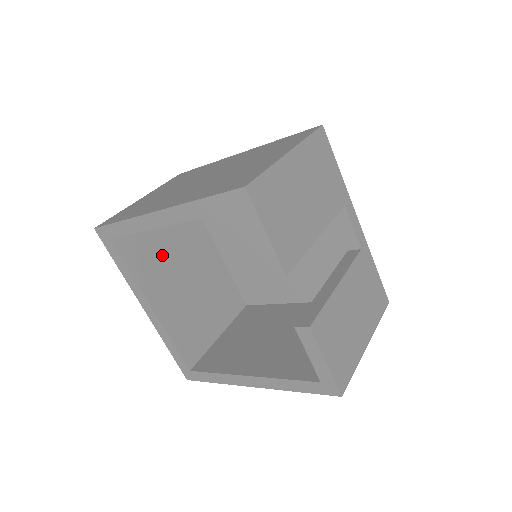
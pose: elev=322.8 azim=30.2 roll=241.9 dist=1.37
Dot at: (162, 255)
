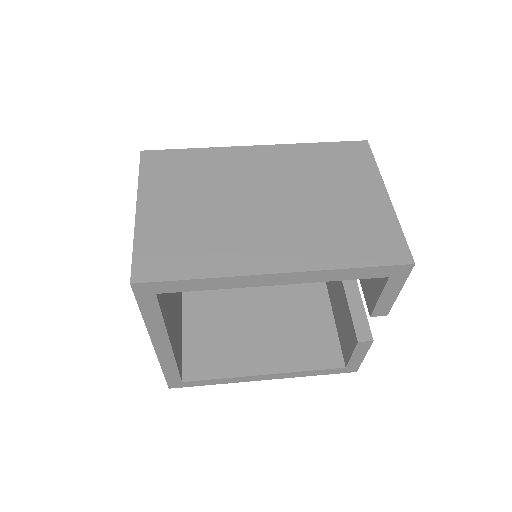
Dot at: occluded
